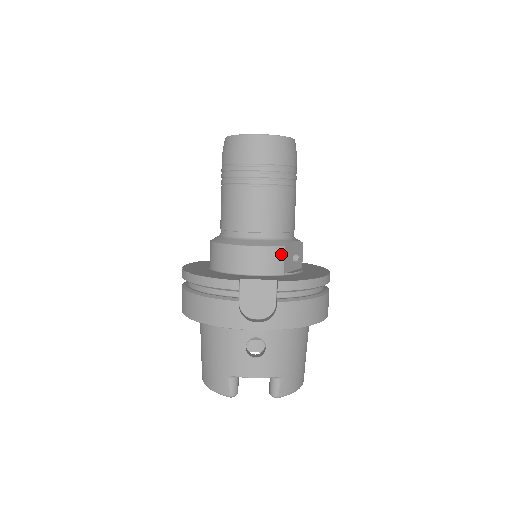
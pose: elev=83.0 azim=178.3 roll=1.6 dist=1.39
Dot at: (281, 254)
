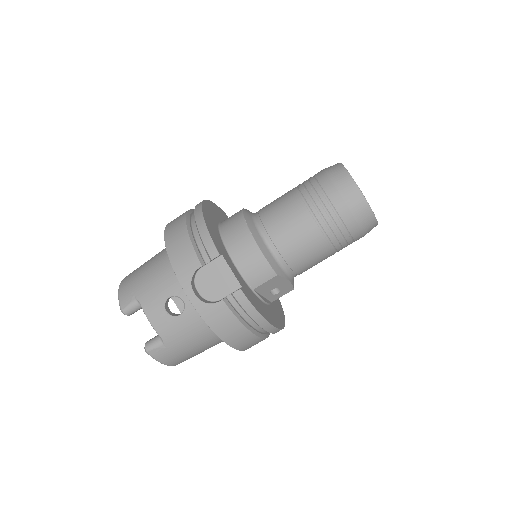
Dot at: (268, 276)
